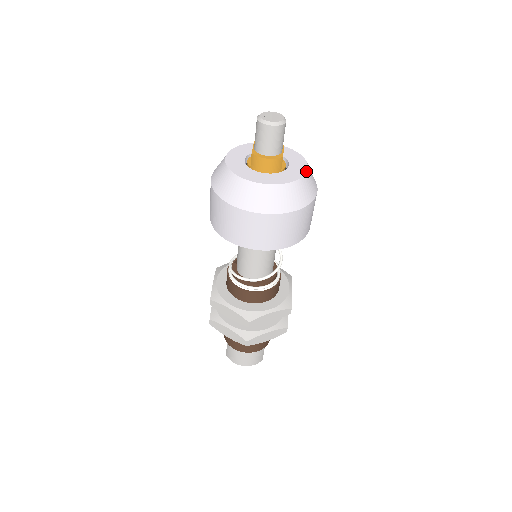
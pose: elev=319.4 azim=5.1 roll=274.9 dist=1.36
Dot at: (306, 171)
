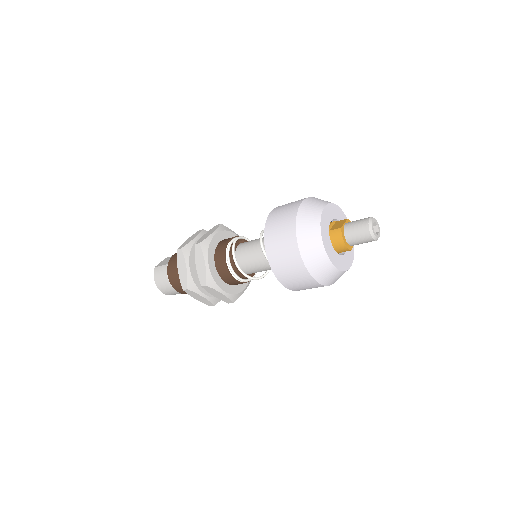
Dot at: (348, 269)
